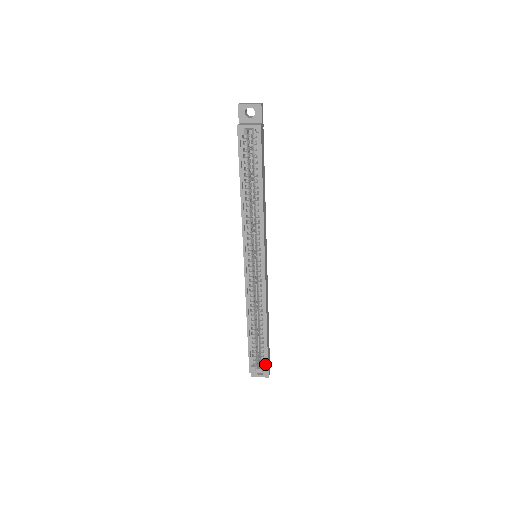
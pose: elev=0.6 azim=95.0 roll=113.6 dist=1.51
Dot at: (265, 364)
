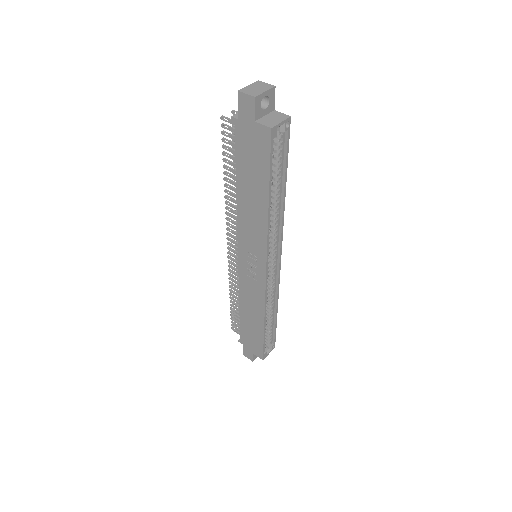
Dot at: (272, 342)
